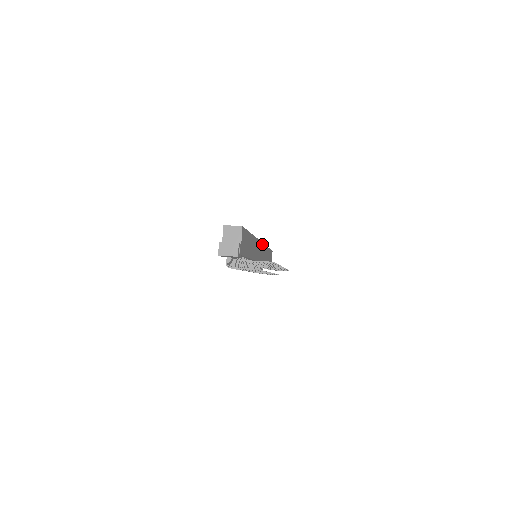
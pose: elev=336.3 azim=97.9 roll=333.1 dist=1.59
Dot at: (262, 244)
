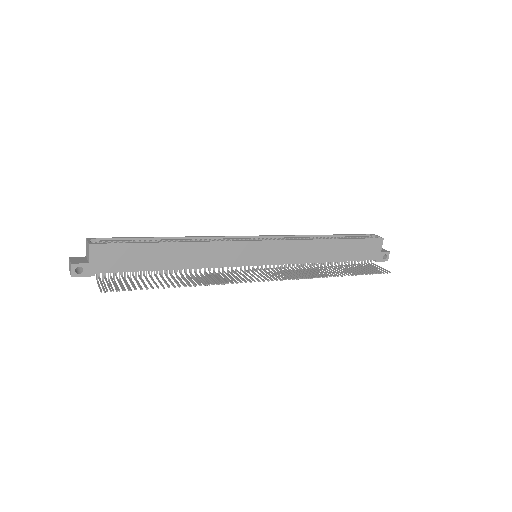
Dot at: (269, 242)
